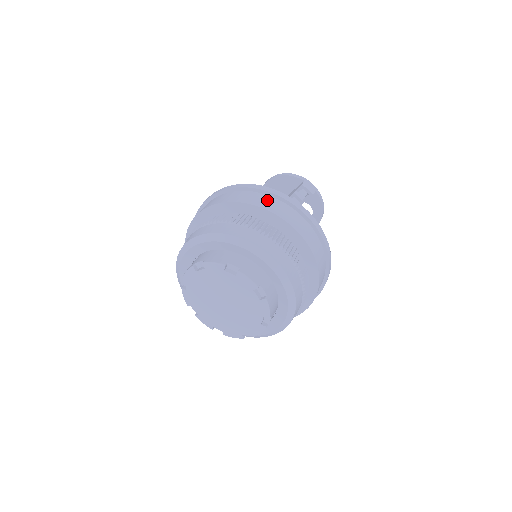
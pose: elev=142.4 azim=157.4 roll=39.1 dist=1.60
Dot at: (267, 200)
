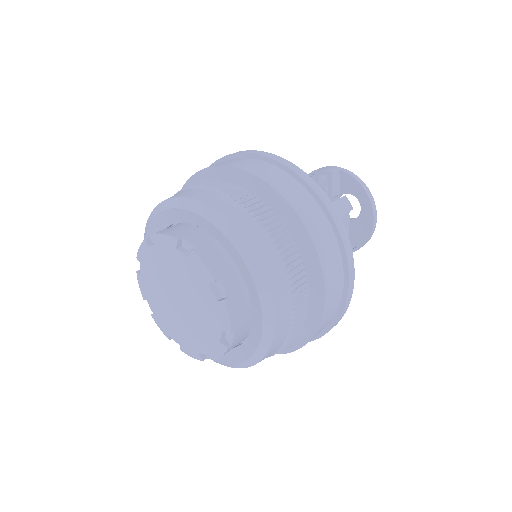
Dot at: occluded
